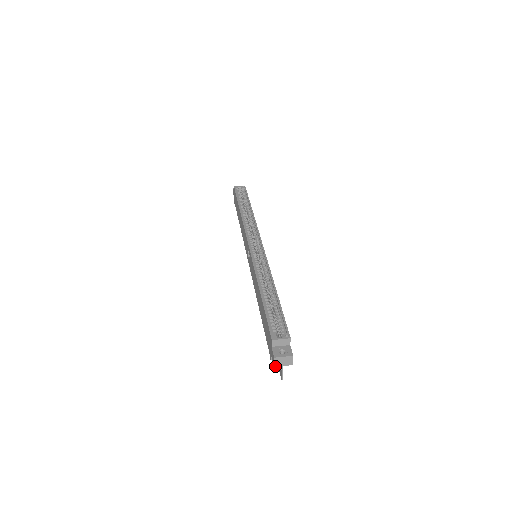
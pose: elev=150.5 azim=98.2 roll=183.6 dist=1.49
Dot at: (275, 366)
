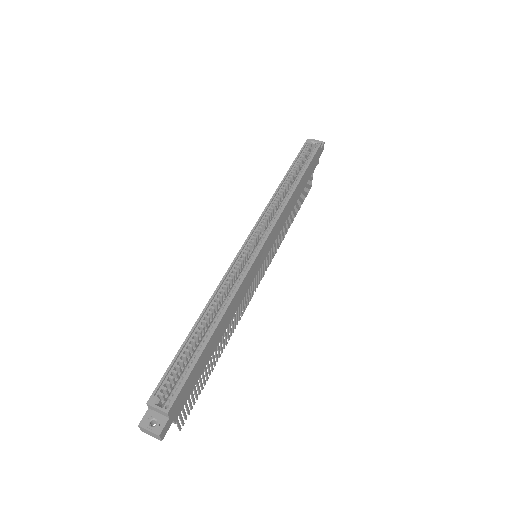
Dot at: (143, 431)
